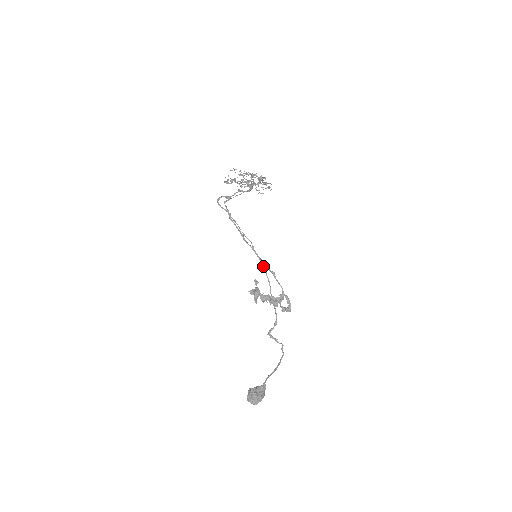
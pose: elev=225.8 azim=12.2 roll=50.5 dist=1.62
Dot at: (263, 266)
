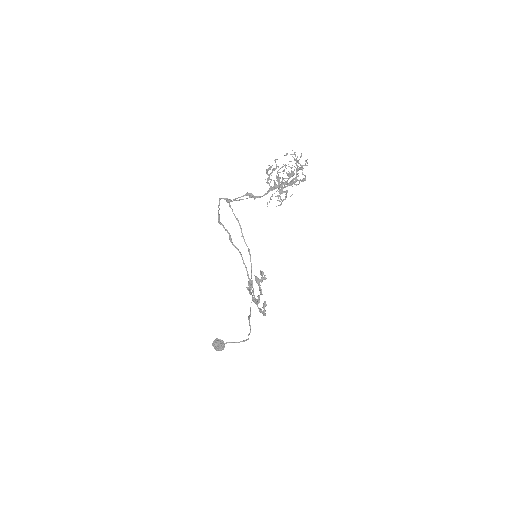
Dot at: (251, 269)
